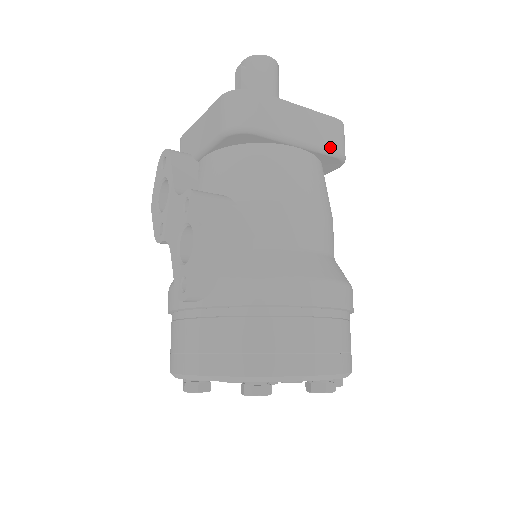
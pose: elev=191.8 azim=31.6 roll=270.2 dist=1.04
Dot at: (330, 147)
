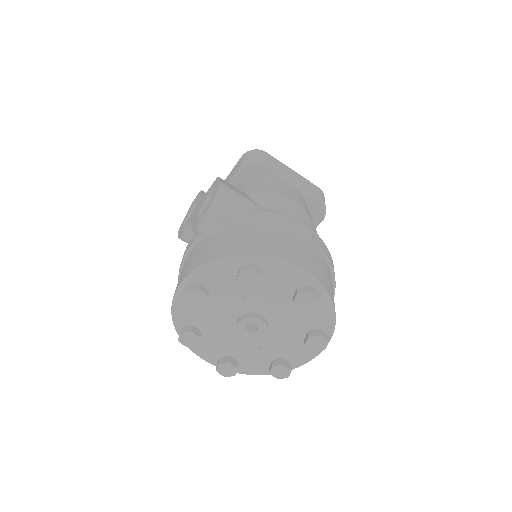
Dot at: (314, 195)
